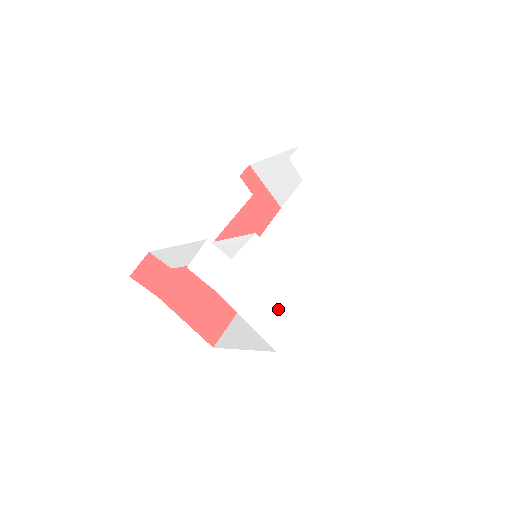
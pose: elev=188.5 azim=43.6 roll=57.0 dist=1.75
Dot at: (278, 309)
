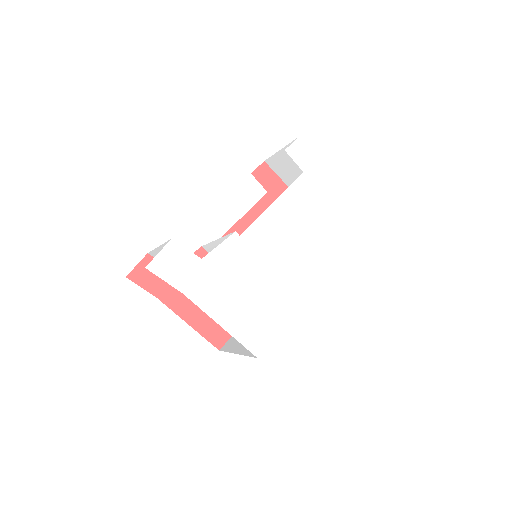
Dot at: (262, 312)
